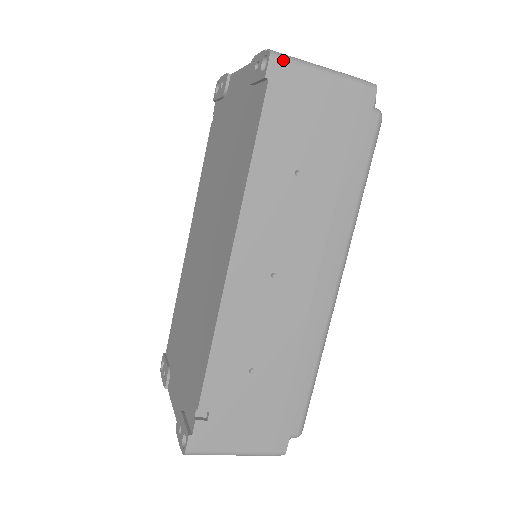
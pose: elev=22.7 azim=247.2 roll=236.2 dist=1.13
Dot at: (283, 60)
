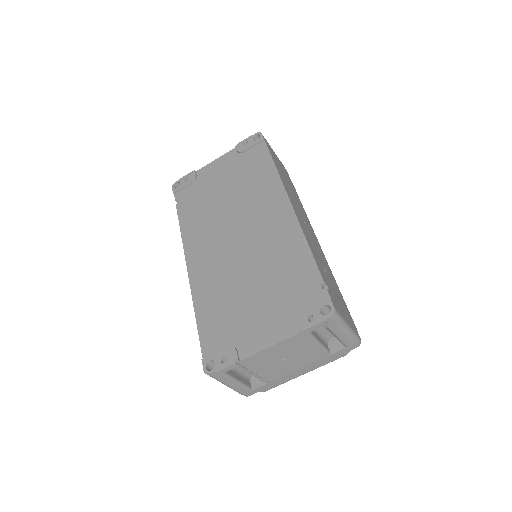
Dot at: occluded
